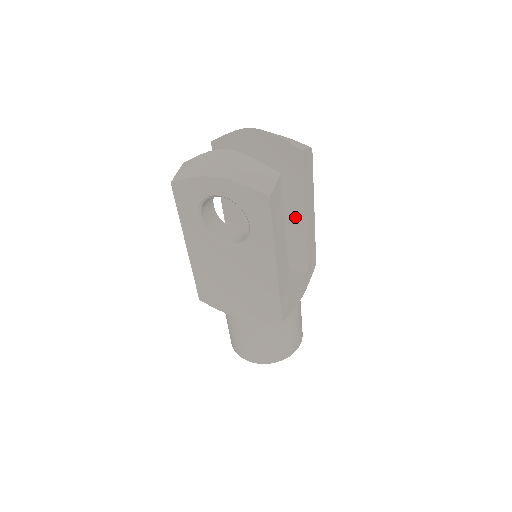
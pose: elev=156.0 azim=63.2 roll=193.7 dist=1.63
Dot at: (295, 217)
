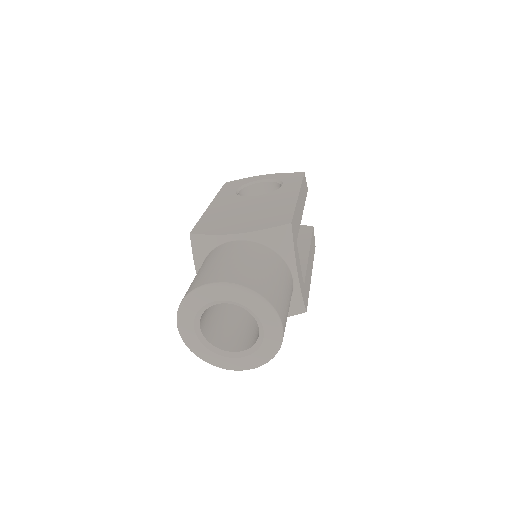
Dot at: (299, 255)
